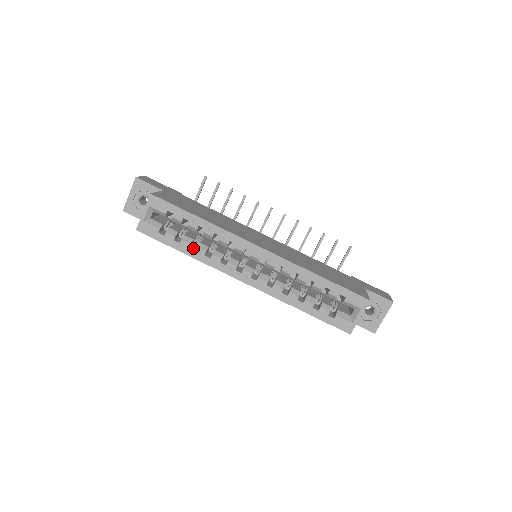
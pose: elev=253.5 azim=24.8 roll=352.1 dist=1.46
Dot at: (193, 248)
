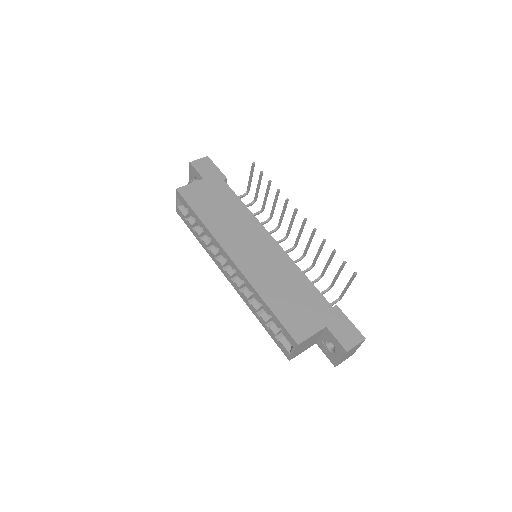
Dot at: occluded
